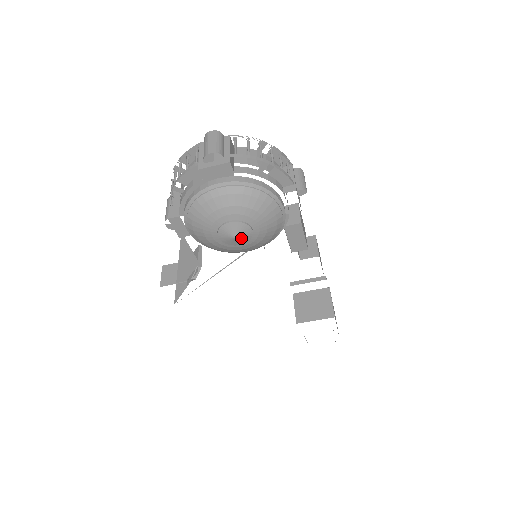
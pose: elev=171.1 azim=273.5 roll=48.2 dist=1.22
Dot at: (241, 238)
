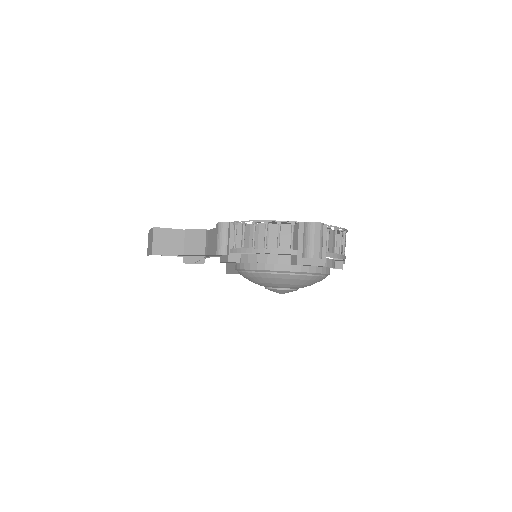
Dot at: occluded
